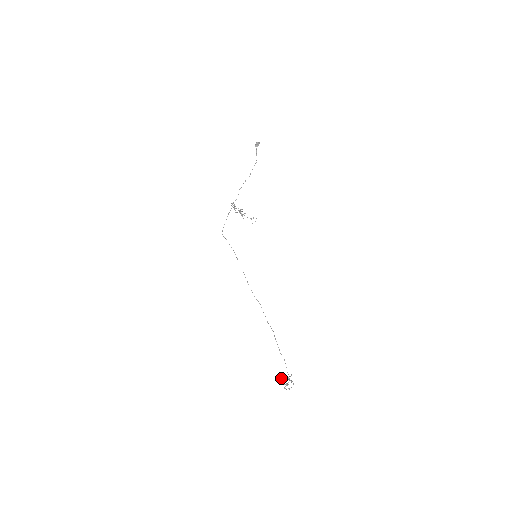
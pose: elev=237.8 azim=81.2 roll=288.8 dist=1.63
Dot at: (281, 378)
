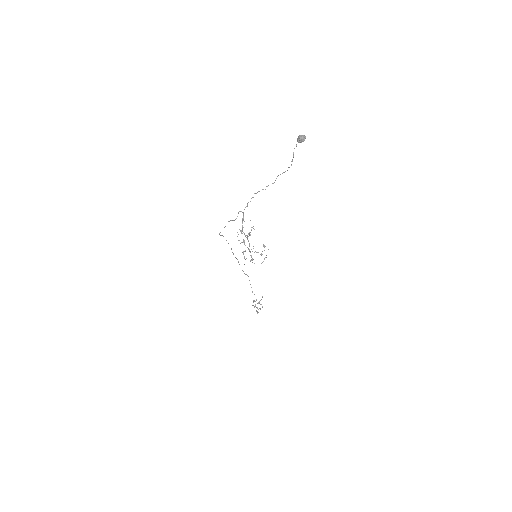
Dot at: (253, 305)
